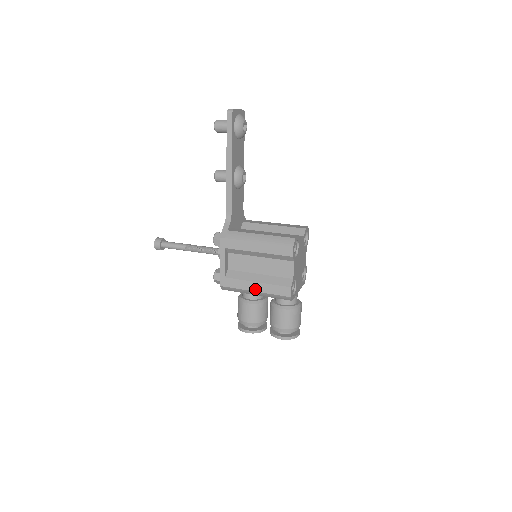
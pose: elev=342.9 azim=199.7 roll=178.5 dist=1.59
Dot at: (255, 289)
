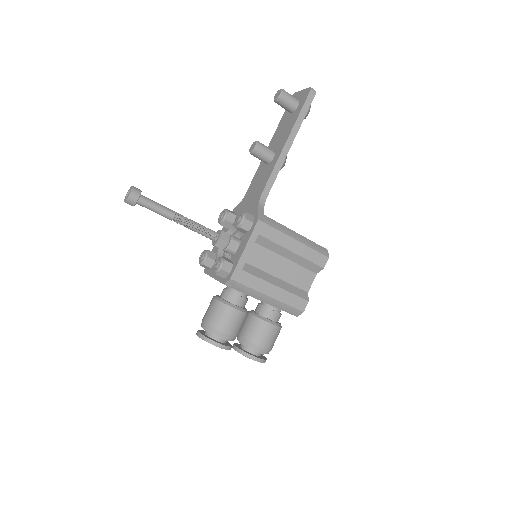
Dot at: (271, 294)
